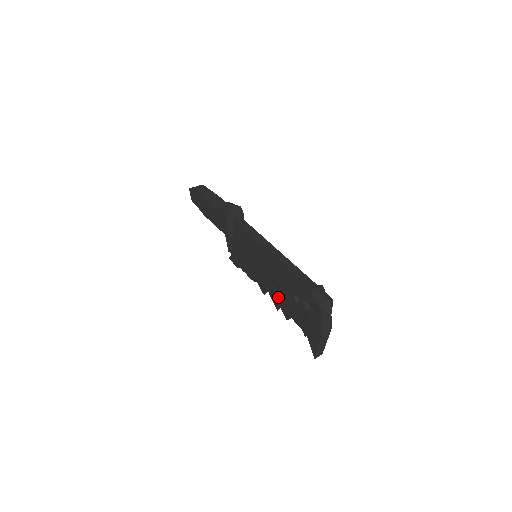
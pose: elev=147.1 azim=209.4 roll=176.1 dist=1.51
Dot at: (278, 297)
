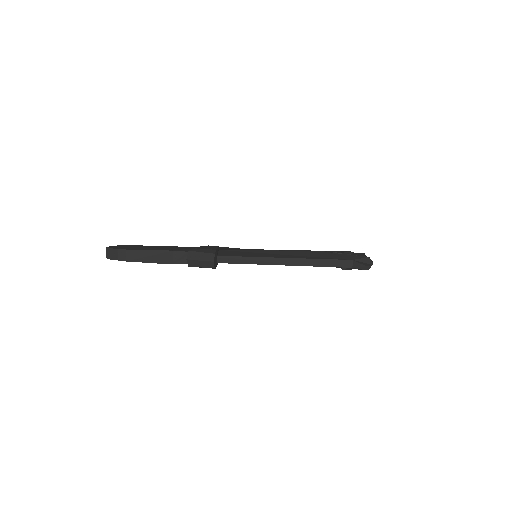
Dot at: occluded
